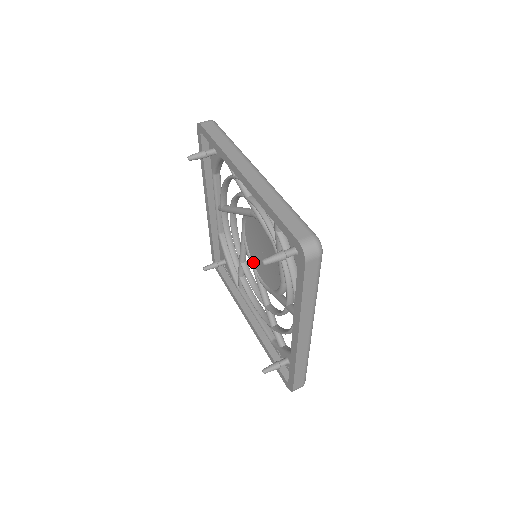
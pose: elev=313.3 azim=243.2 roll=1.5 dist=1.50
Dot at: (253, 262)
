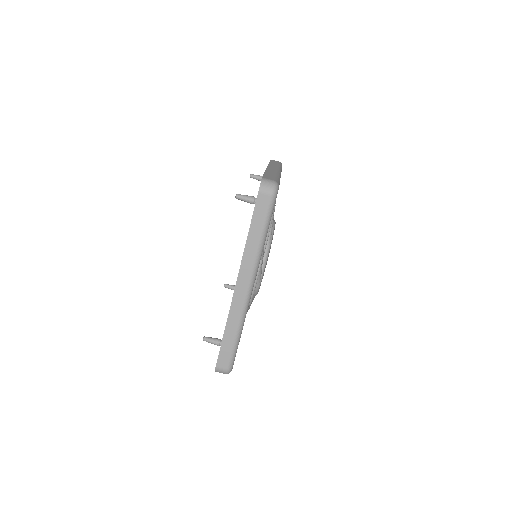
Dot at: occluded
